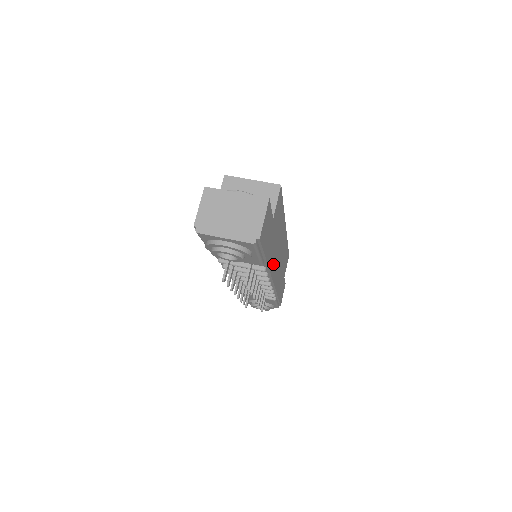
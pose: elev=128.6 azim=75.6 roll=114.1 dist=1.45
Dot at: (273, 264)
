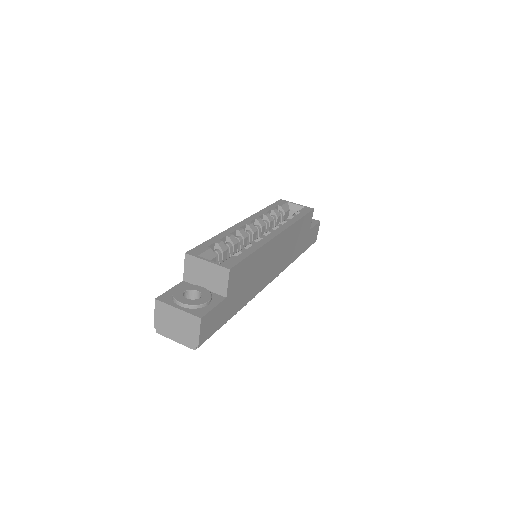
Dot at: (258, 286)
